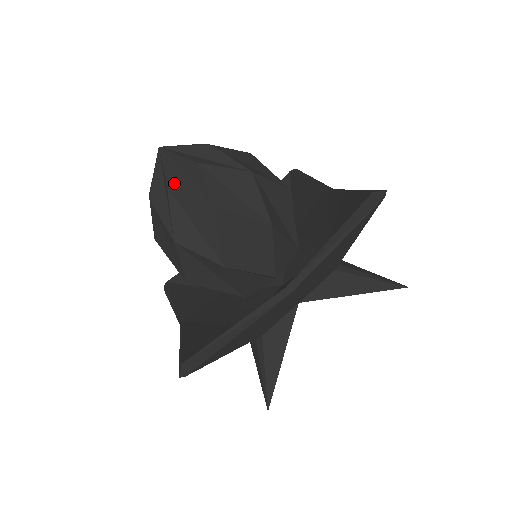
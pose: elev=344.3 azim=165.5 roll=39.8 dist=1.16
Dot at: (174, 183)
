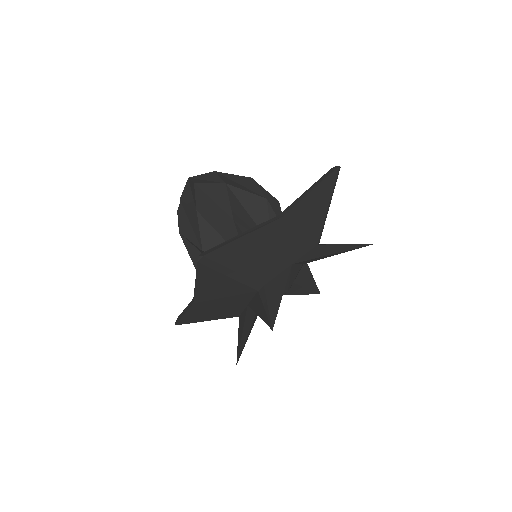
Dot at: (199, 182)
